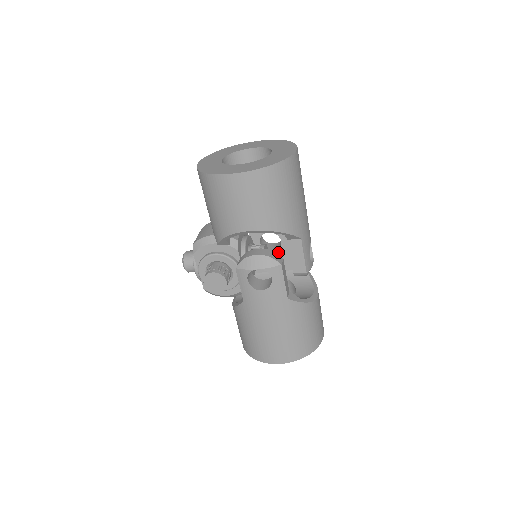
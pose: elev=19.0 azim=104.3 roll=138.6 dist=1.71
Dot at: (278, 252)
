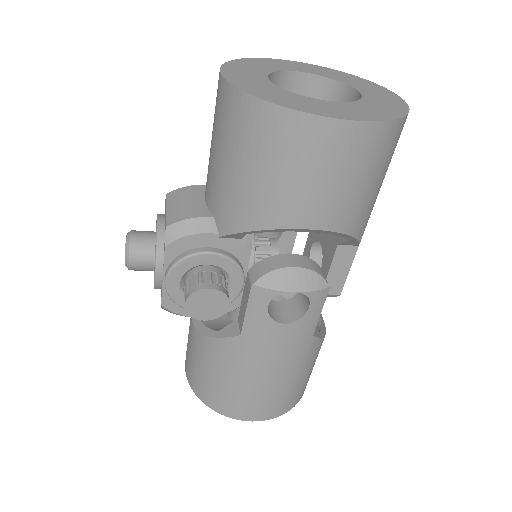
Dot at: occluded
